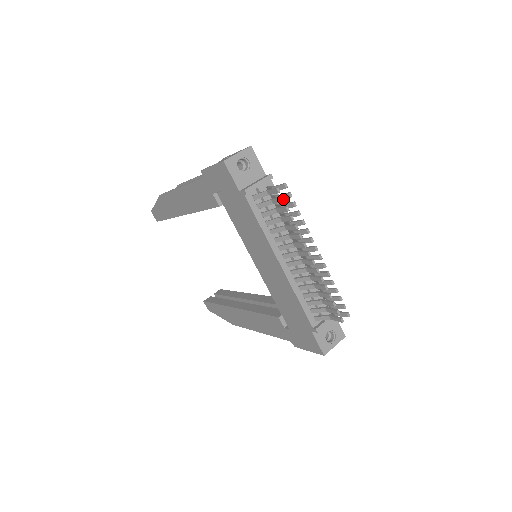
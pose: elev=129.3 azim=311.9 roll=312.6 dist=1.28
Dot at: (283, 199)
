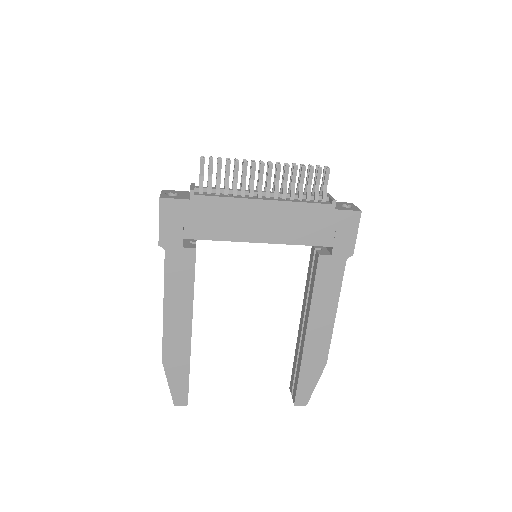
Dot at: (211, 158)
